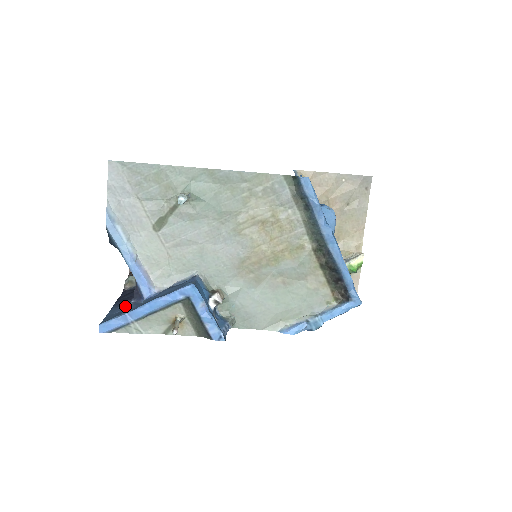
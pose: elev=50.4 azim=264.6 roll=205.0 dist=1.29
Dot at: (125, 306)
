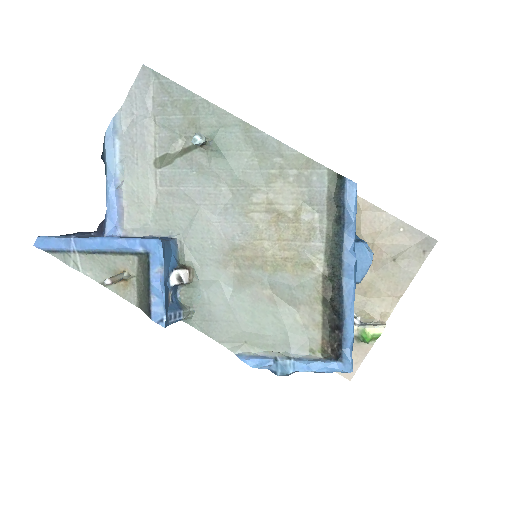
Dot at: occluded
